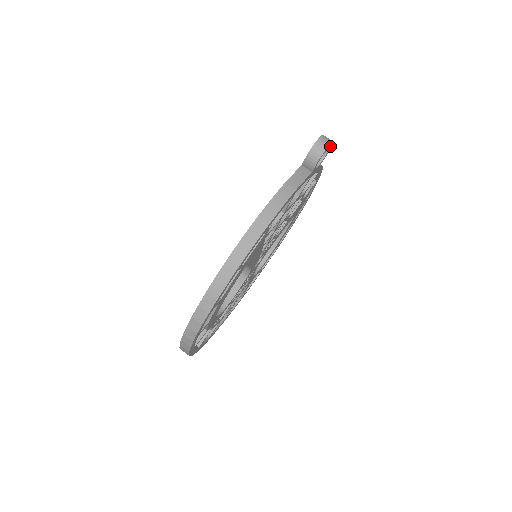
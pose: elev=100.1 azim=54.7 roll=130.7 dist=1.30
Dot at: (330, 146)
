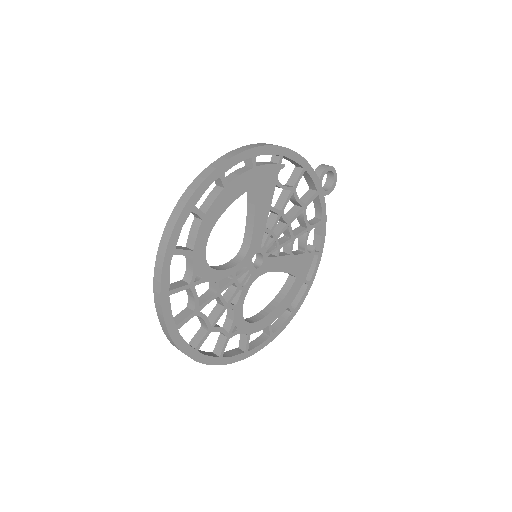
Dot at: (334, 178)
